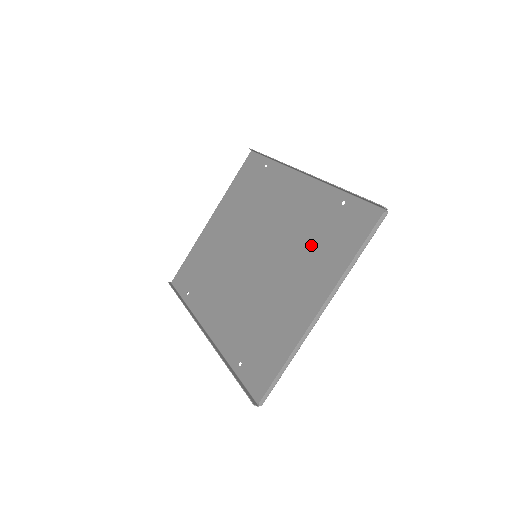
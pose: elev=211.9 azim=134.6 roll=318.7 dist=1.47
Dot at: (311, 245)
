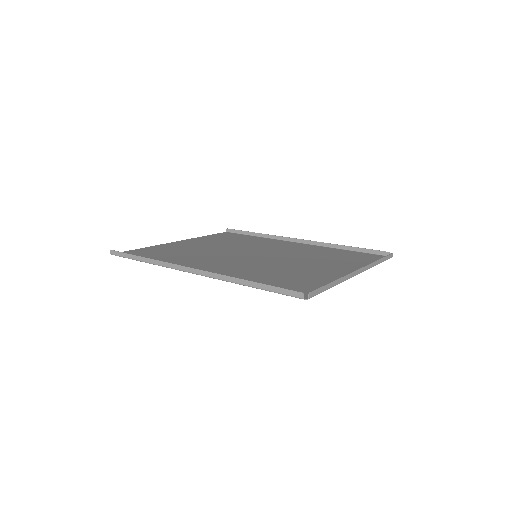
Dot at: (325, 258)
